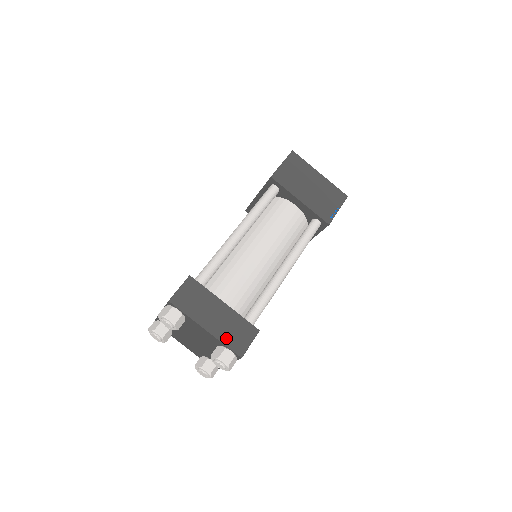
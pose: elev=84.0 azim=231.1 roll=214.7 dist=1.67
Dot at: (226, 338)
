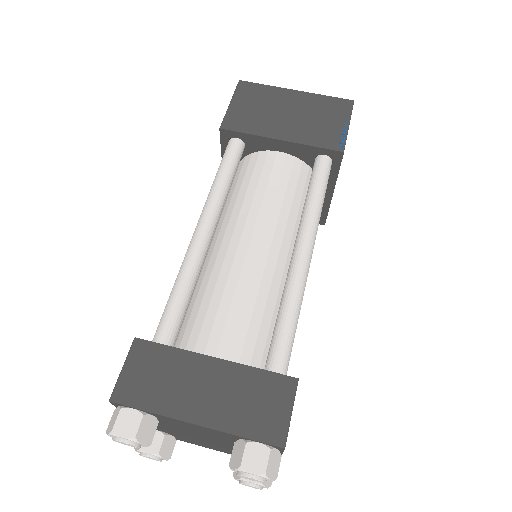
Dot at: (240, 422)
